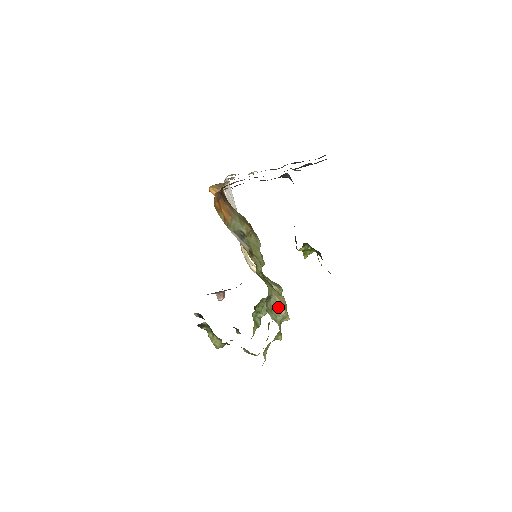
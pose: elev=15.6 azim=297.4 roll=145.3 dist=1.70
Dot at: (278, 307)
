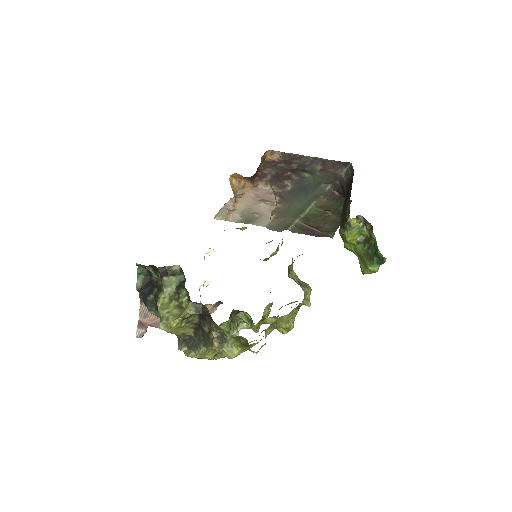
Dot at: (301, 282)
